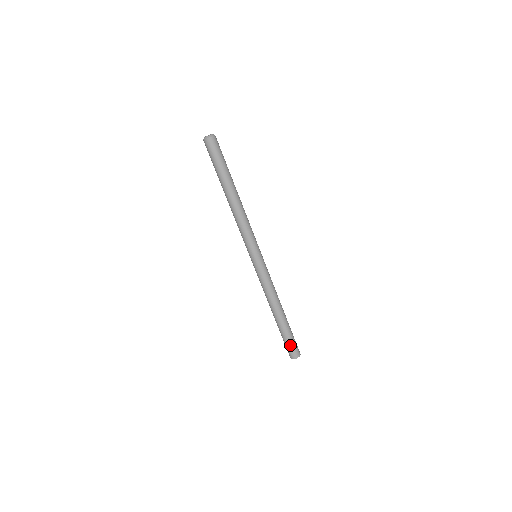
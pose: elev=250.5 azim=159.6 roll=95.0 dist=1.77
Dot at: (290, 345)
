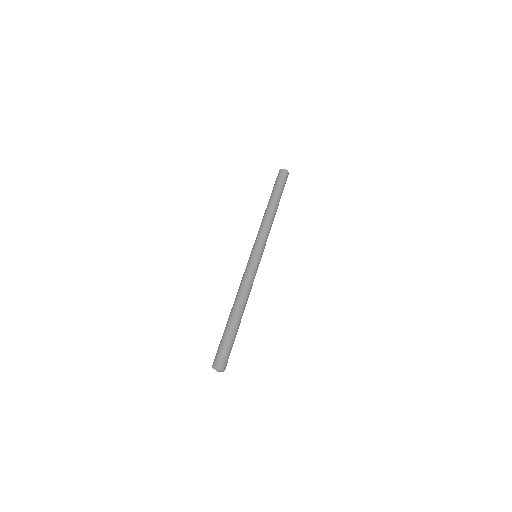
Dot at: (219, 347)
